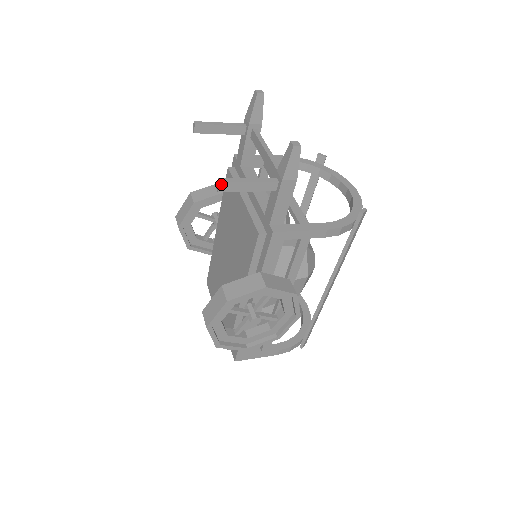
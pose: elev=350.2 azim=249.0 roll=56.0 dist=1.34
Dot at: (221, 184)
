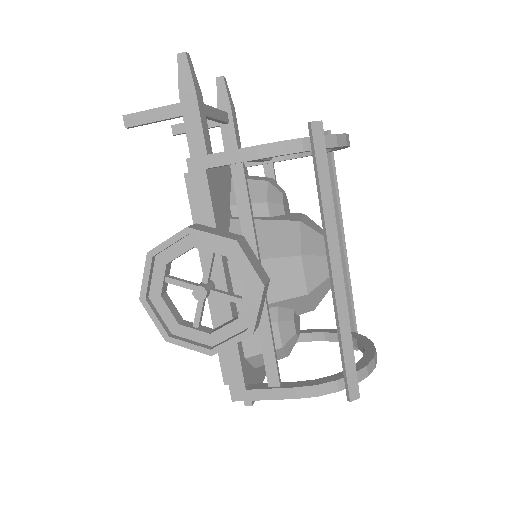
Dot at: (125, 118)
